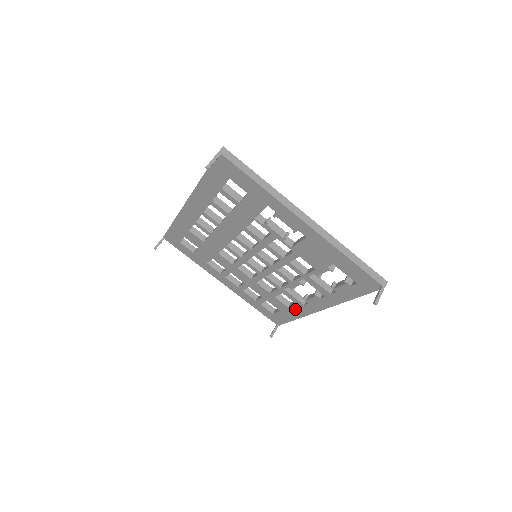
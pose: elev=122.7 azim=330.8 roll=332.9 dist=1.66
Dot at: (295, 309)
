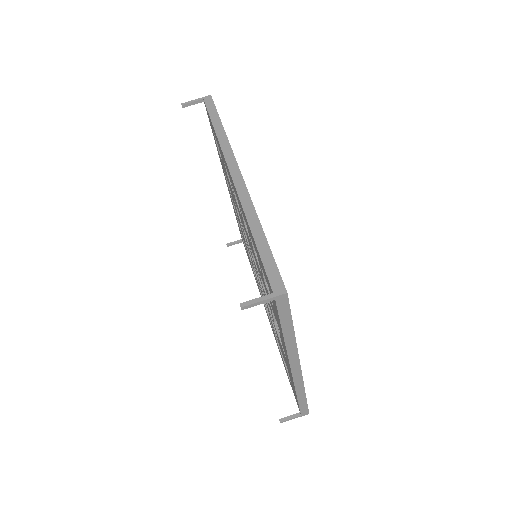
Dot at: occluded
